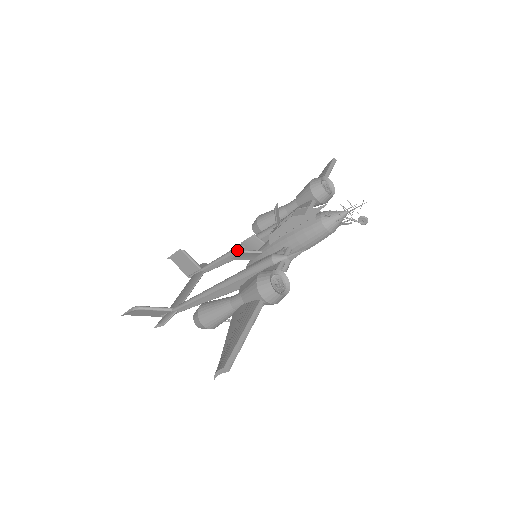
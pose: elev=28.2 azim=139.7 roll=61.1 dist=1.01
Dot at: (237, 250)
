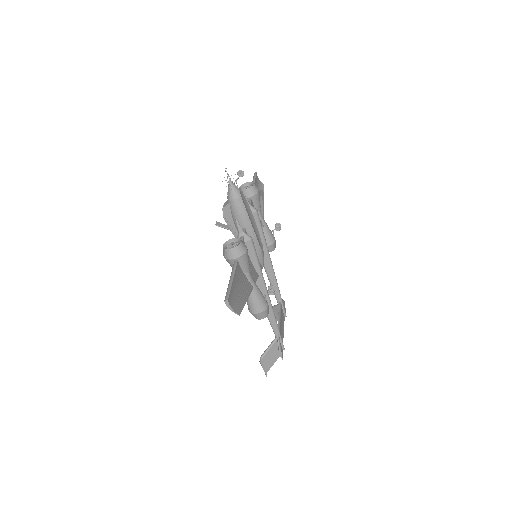
Dot at: (265, 269)
